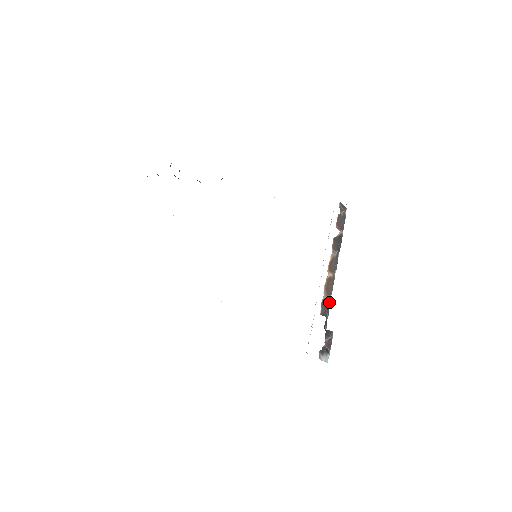
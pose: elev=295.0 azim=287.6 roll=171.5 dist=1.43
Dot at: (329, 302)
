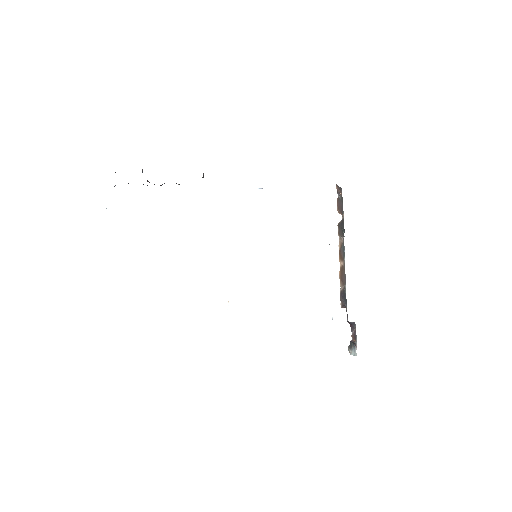
Dot at: (345, 292)
